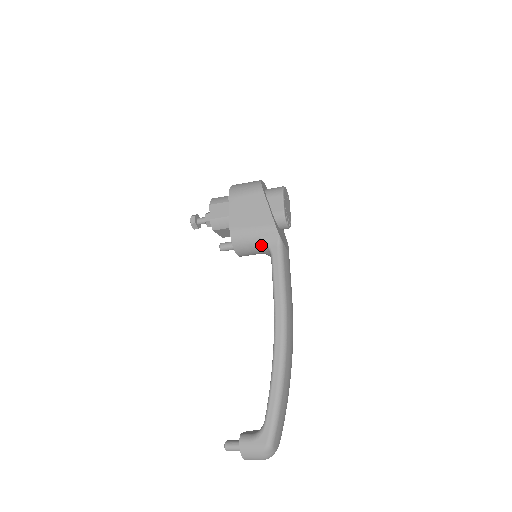
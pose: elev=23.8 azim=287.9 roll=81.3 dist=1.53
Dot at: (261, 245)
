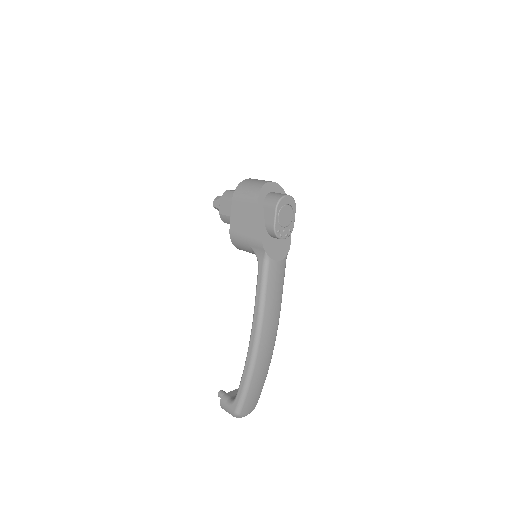
Dot at: (254, 253)
